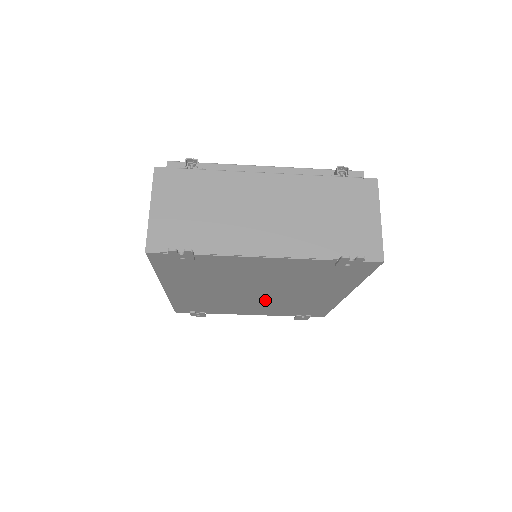
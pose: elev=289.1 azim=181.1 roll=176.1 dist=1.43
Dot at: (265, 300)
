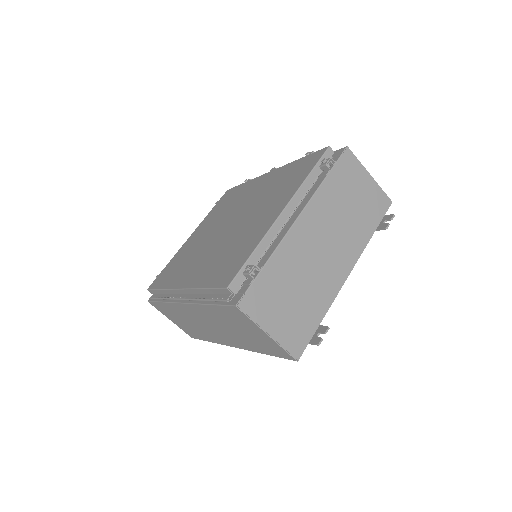
Dot at: occluded
